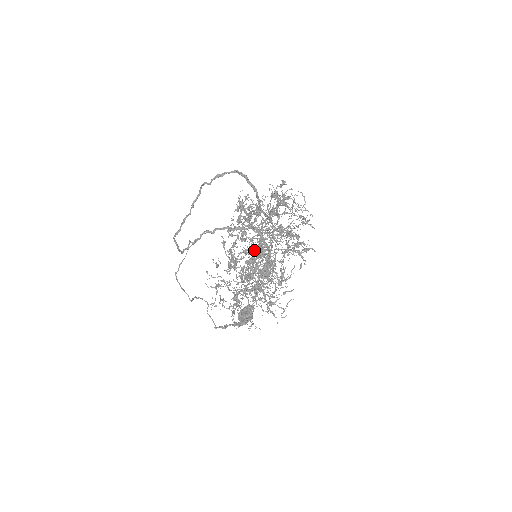
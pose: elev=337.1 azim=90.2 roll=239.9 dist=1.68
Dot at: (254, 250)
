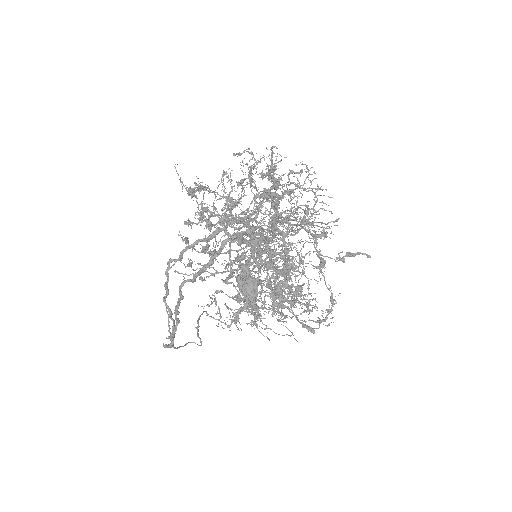
Dot at: occluded
